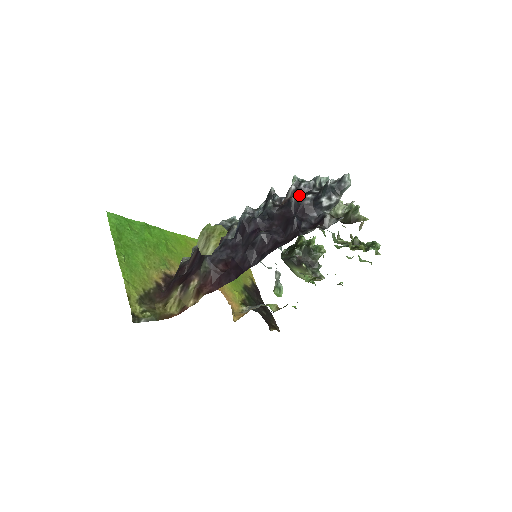
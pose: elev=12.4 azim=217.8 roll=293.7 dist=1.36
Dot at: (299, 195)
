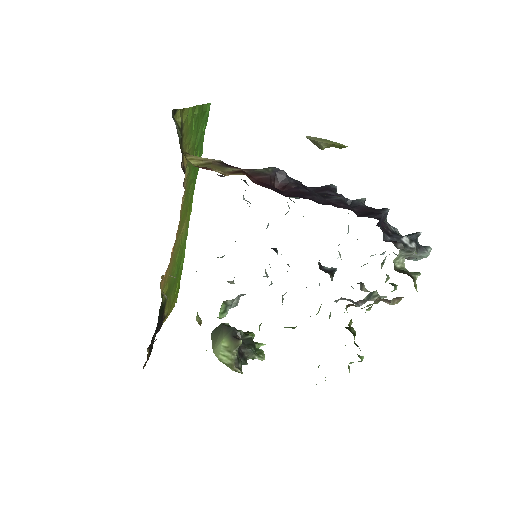
Dot at: occluded
